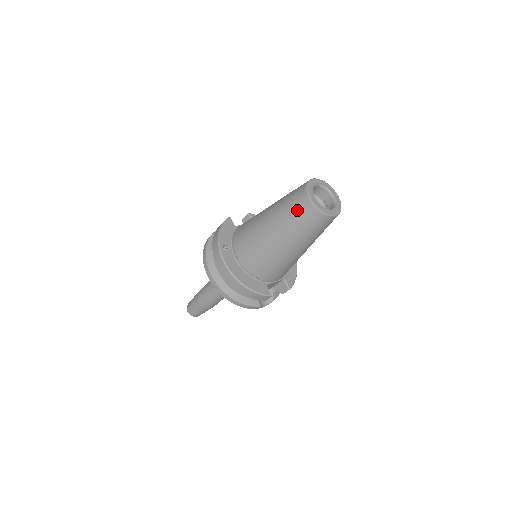
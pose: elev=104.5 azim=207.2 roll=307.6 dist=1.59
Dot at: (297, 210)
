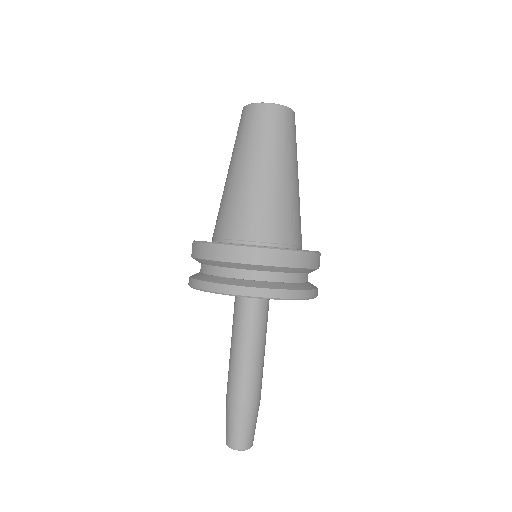
Dot at: (267, 124)
